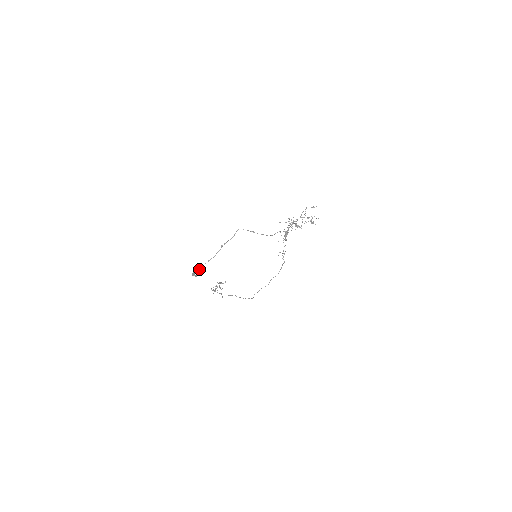
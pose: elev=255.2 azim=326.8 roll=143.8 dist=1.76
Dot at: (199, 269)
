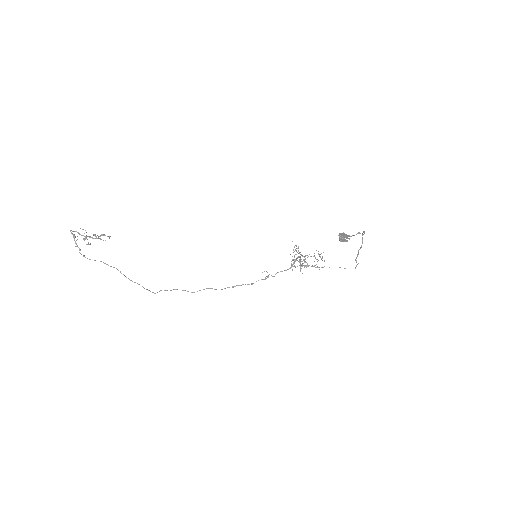
Dot at: occluded
